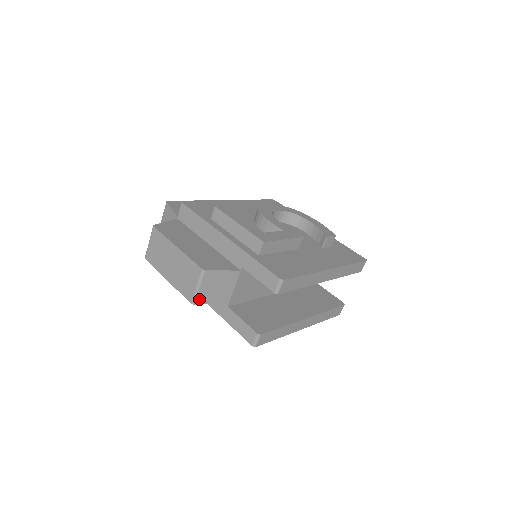
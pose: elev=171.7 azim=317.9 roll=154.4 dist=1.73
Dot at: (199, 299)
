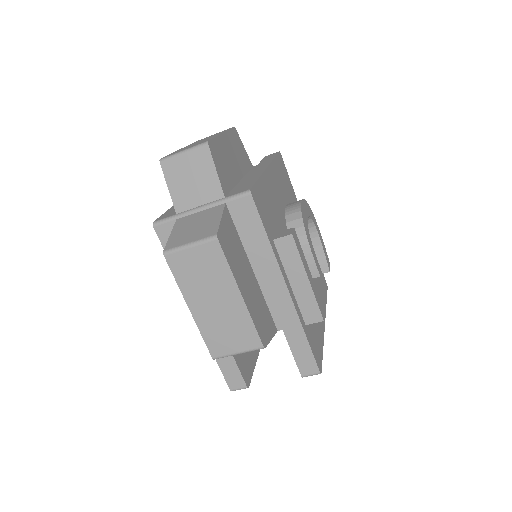
Dot at: occluded
